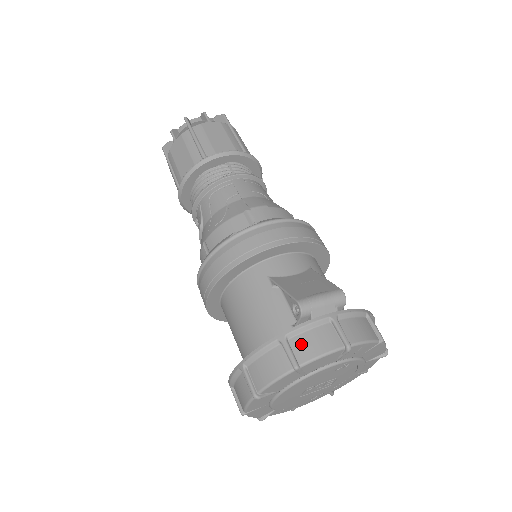
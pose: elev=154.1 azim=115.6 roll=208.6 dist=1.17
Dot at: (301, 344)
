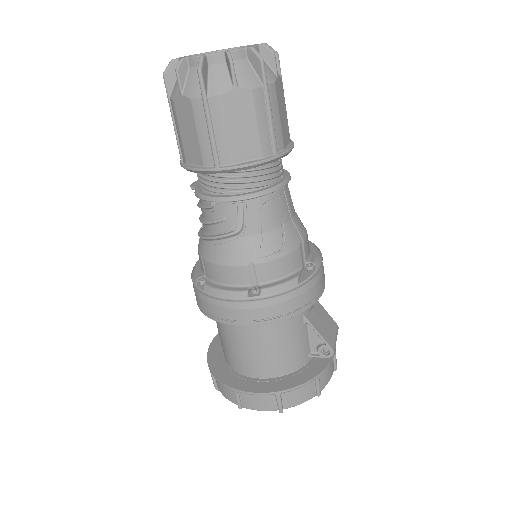
Dot at: (324, 378)
